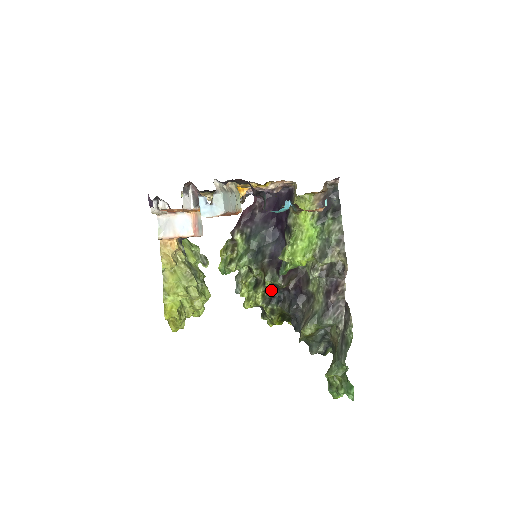
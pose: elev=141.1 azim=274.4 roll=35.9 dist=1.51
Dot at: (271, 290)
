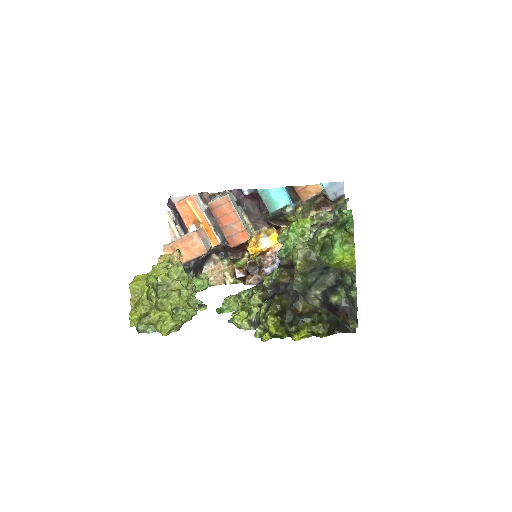
Dot at: occluded
